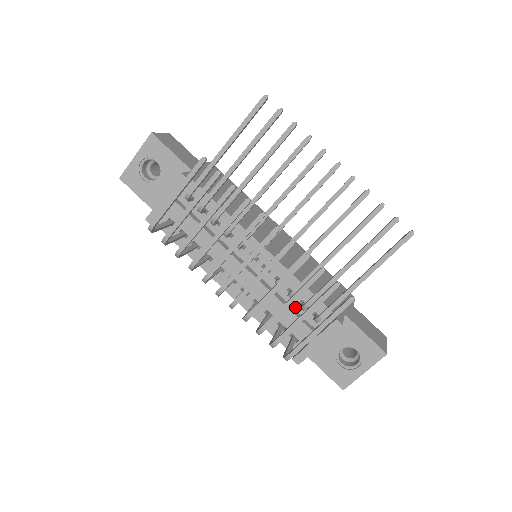
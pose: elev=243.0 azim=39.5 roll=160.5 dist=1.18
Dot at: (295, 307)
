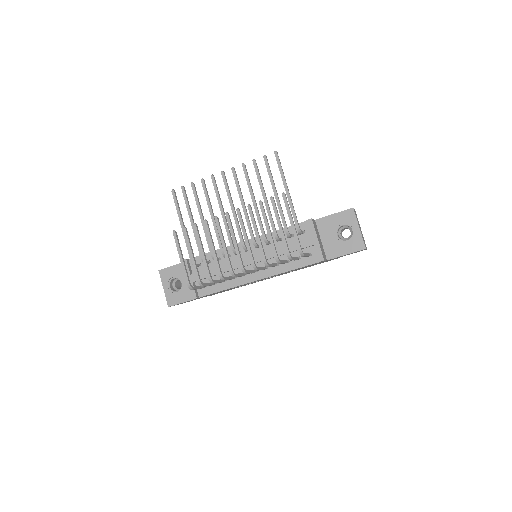
Dot at: (289, 243)
